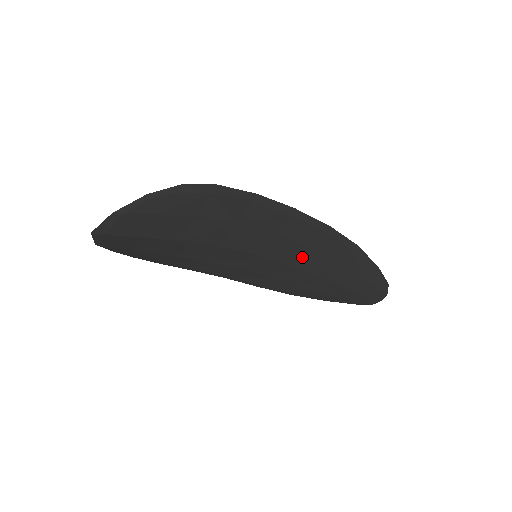
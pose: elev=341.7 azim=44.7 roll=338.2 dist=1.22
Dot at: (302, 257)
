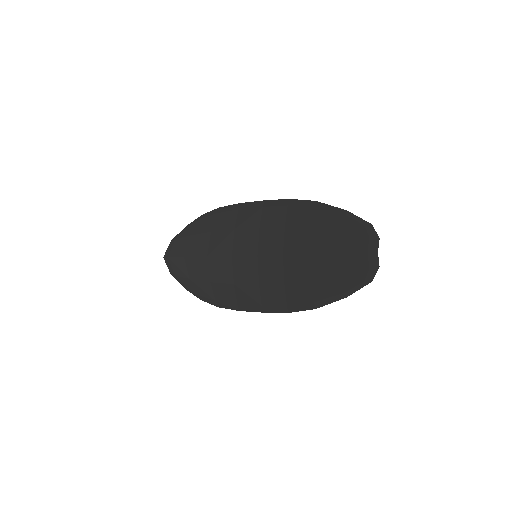
Dot at: (286, 240)
